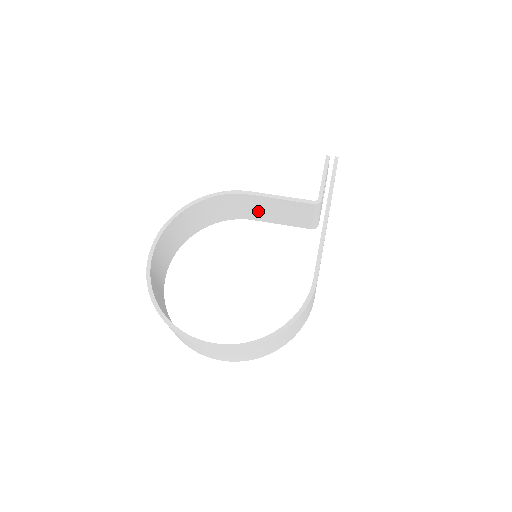
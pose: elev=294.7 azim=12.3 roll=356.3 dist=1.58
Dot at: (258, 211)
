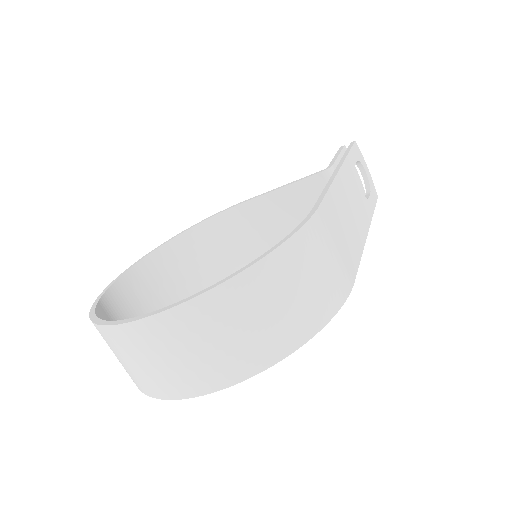
Dot at: (270, 232)
